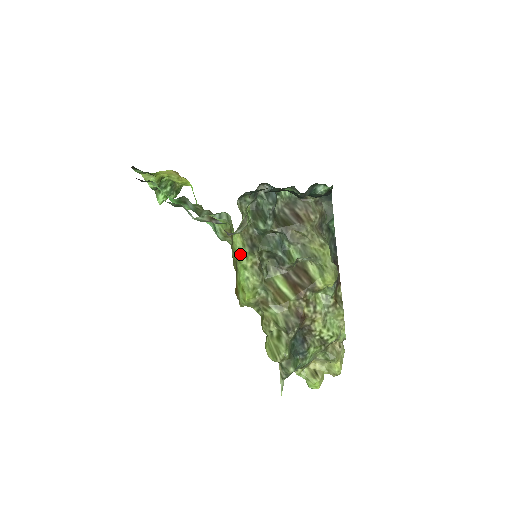
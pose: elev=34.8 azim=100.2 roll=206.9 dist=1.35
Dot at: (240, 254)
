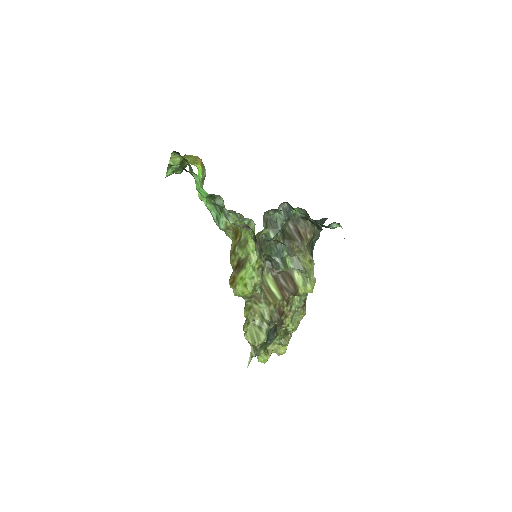
Dot at: (252, 256)
